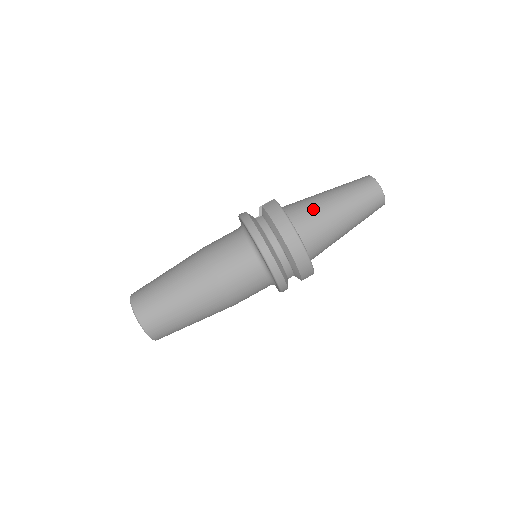
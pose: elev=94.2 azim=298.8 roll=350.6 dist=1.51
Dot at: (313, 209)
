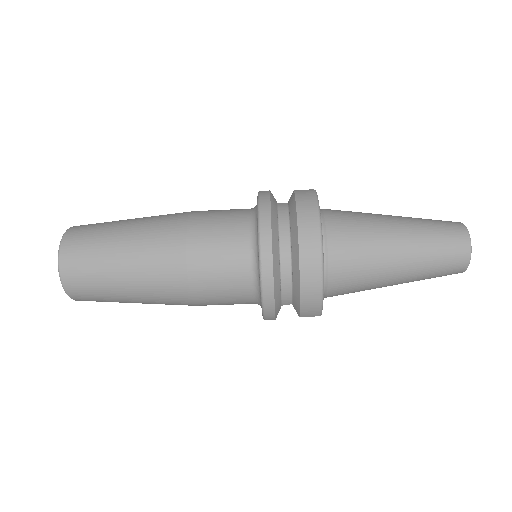
Dot at: (361, 226)
